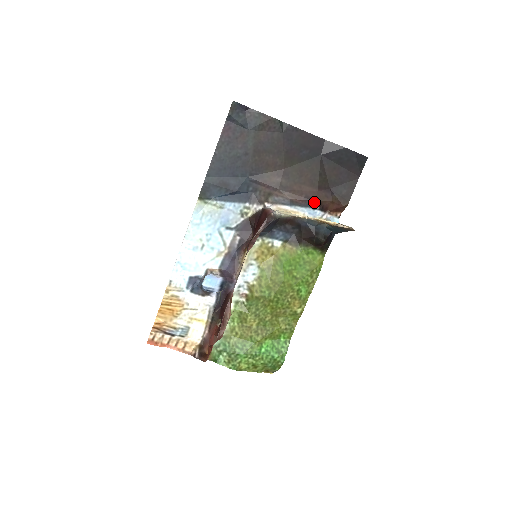
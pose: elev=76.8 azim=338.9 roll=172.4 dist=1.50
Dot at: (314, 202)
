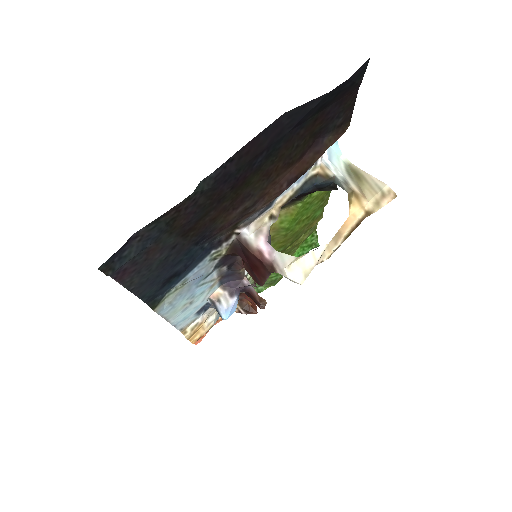
Dot at: occluded
